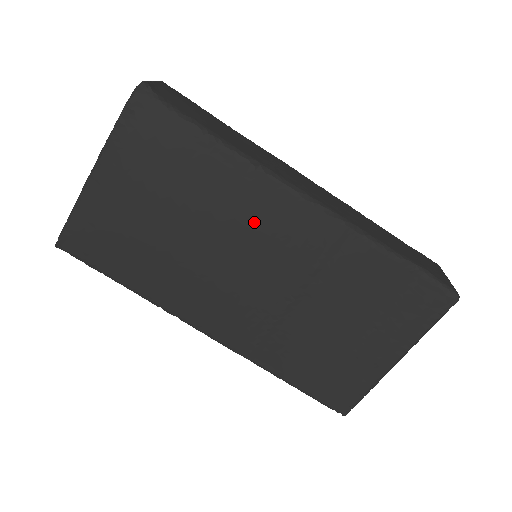
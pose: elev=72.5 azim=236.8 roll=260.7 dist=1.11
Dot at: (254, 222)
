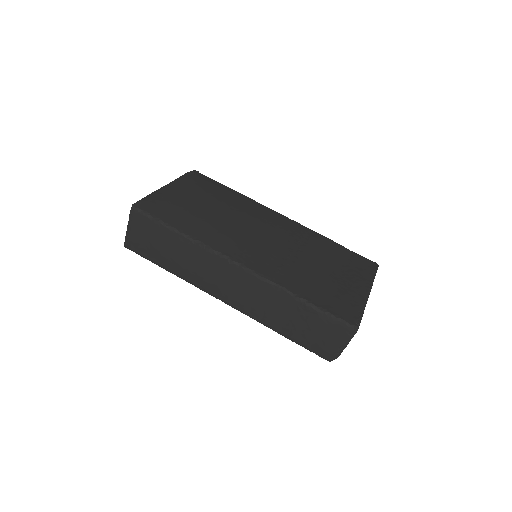
Dot at: (261, 216)
